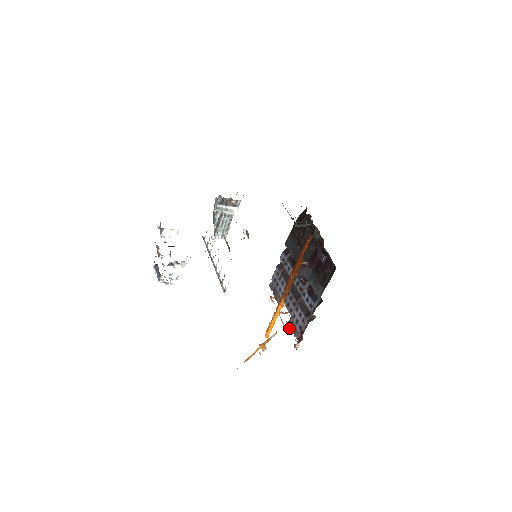
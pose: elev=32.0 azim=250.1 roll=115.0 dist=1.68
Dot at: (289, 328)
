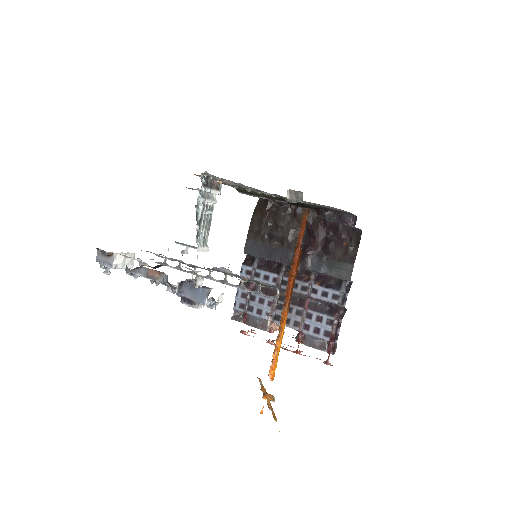
Dot at: occluded
